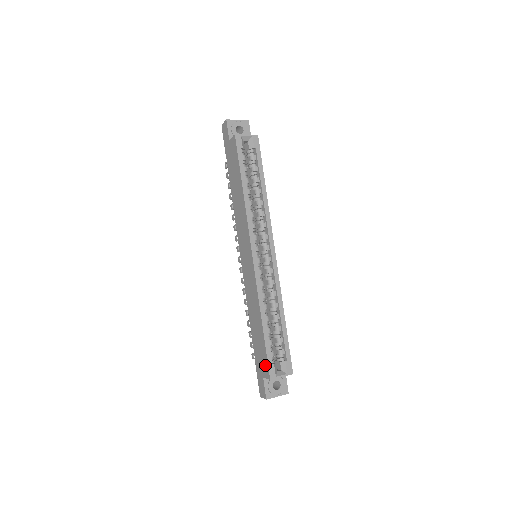
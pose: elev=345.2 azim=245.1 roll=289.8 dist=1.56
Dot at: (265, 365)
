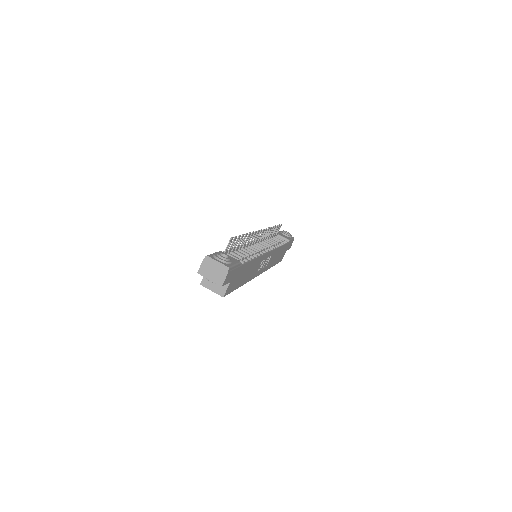
Dot at: occluded
